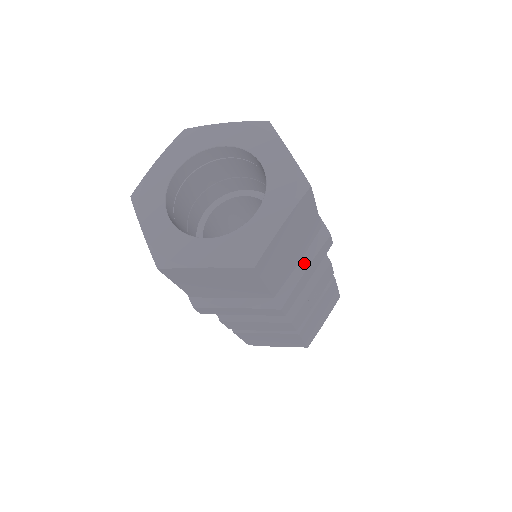
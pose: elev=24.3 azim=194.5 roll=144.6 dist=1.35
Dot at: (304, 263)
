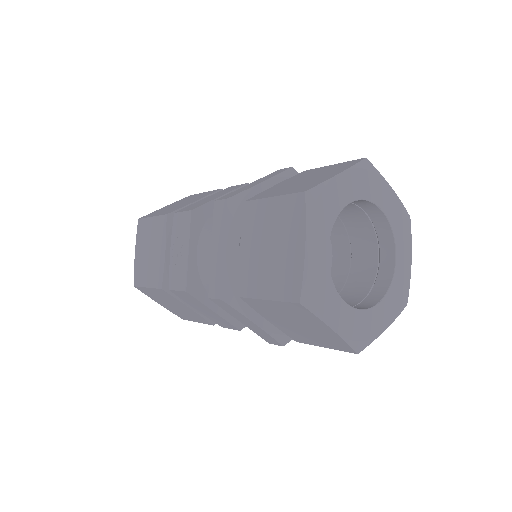
Dot at: occluded
